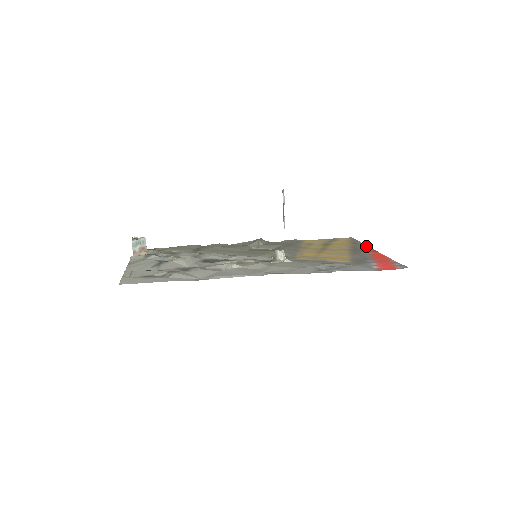
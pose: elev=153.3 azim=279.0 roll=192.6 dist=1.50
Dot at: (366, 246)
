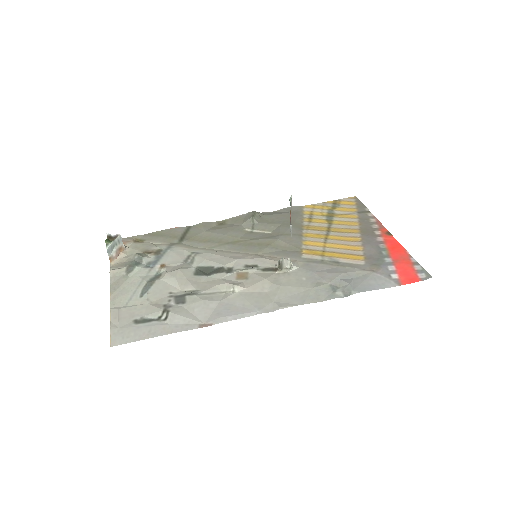
Dot at: (376, 220)
